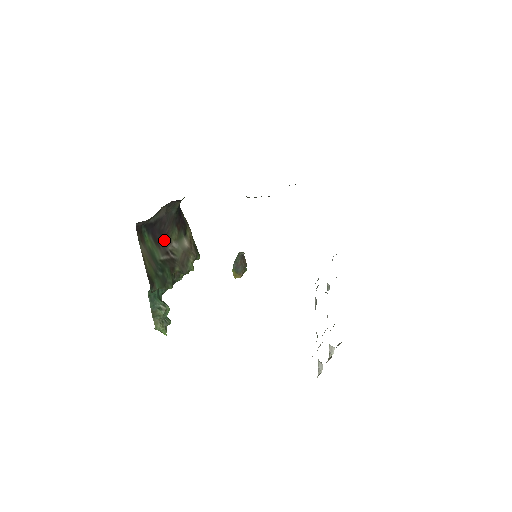
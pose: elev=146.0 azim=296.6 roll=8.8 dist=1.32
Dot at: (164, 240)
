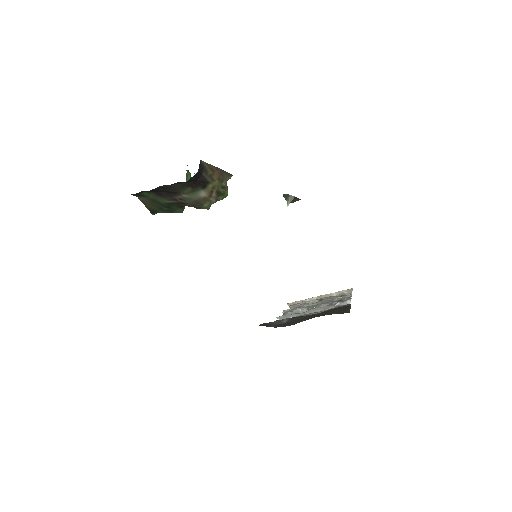
Dot at: (171, 194)
